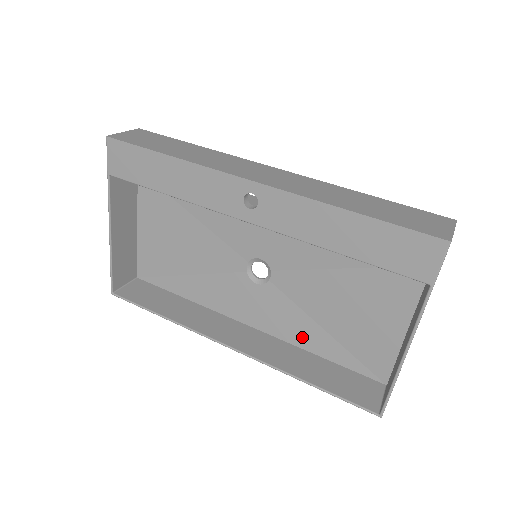
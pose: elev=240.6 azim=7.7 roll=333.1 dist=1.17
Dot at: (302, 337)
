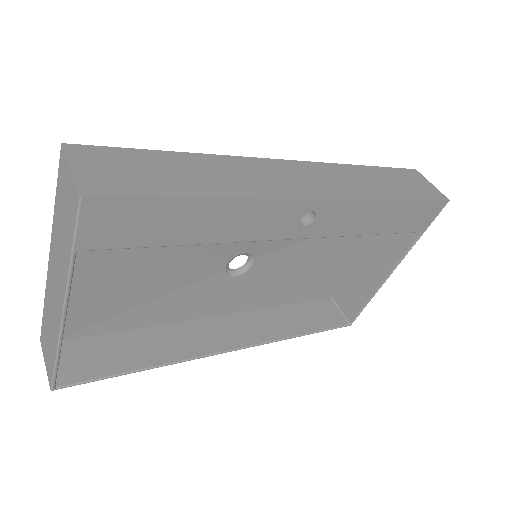
Dot at: (272, 299)
